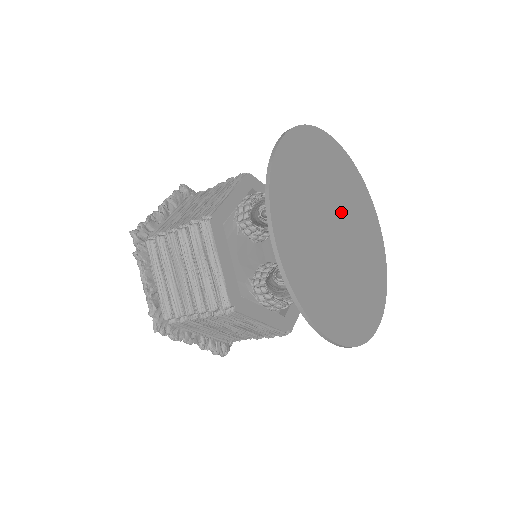
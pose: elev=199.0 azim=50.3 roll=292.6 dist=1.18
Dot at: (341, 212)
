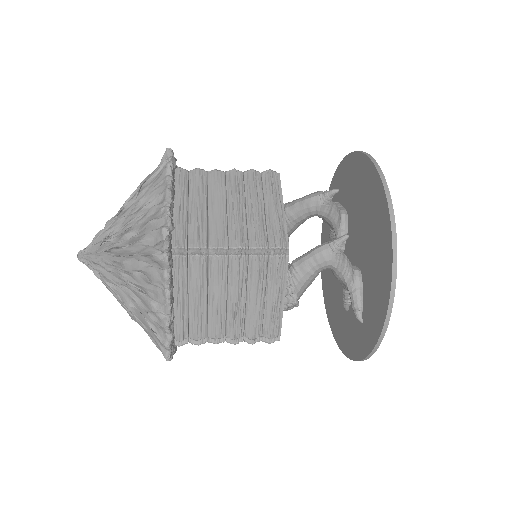
Dot at: occluded
